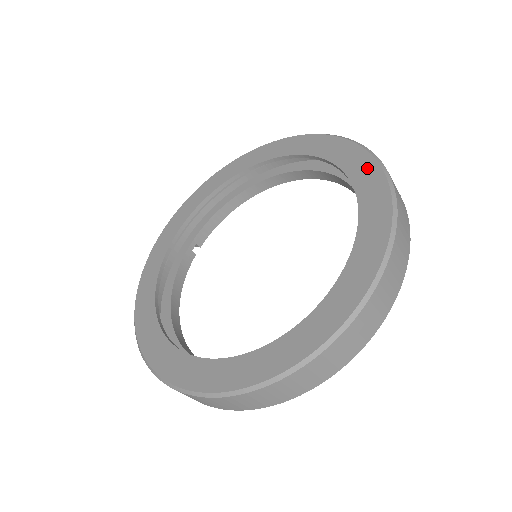
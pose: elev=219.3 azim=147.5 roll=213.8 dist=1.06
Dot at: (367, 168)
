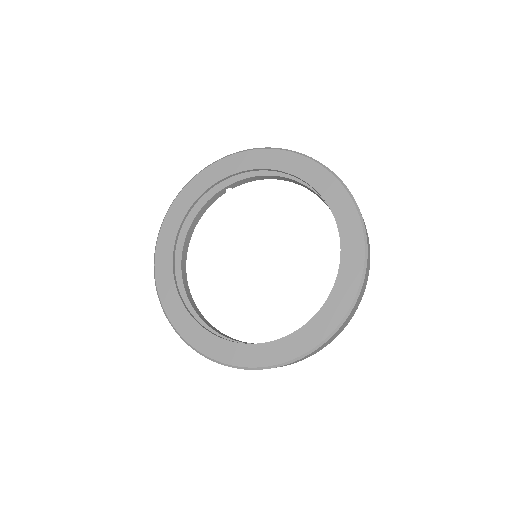
Dot at: (352, 280)
